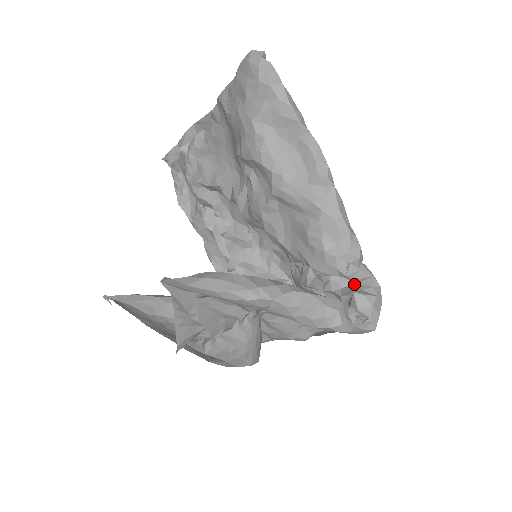
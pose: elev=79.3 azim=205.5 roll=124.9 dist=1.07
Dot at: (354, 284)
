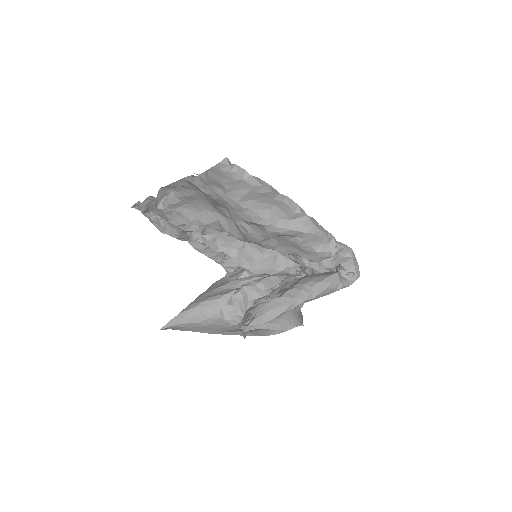
Dot at: (336, 255)
